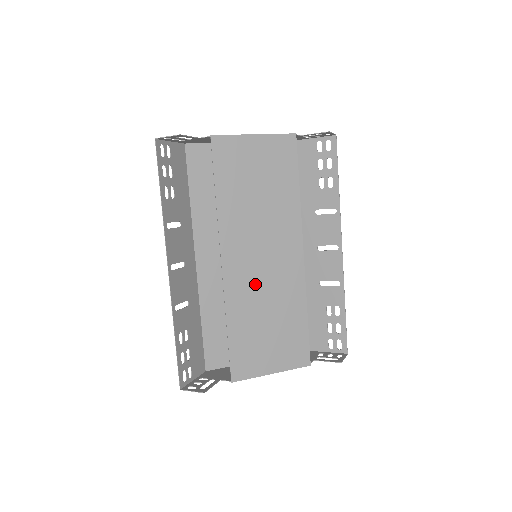
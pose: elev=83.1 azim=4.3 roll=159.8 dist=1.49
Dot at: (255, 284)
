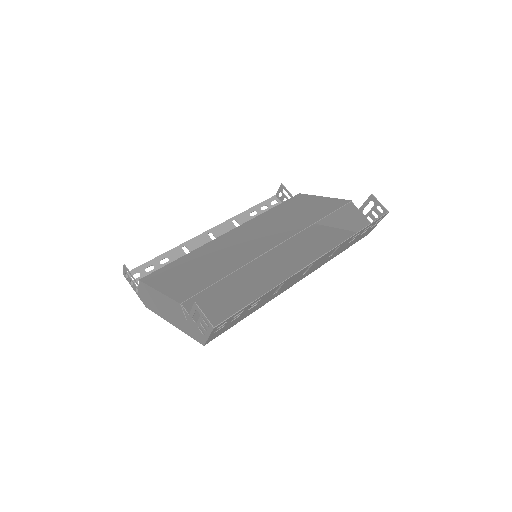
Dot at: (228, 246)
